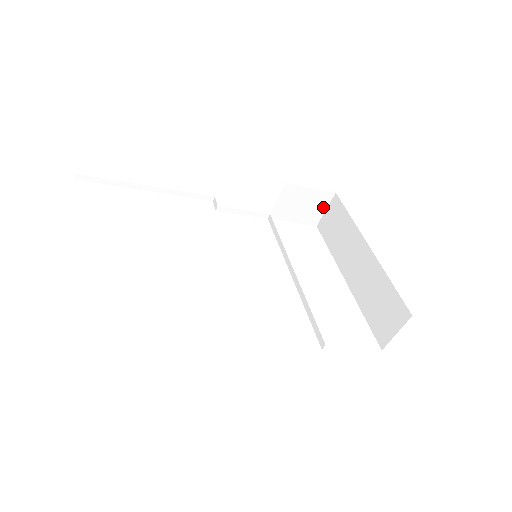
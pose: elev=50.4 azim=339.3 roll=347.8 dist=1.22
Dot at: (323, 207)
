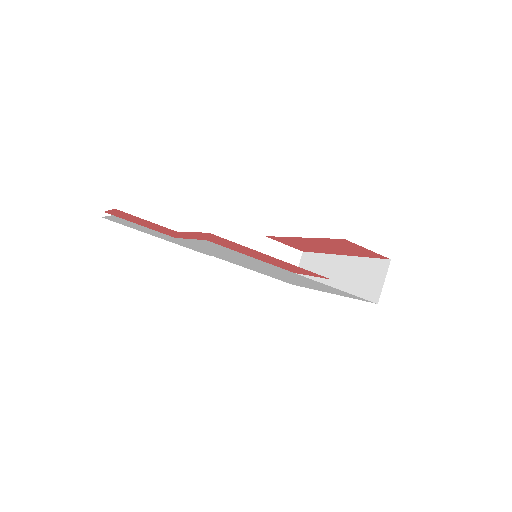
Dot at: (295, 265)
